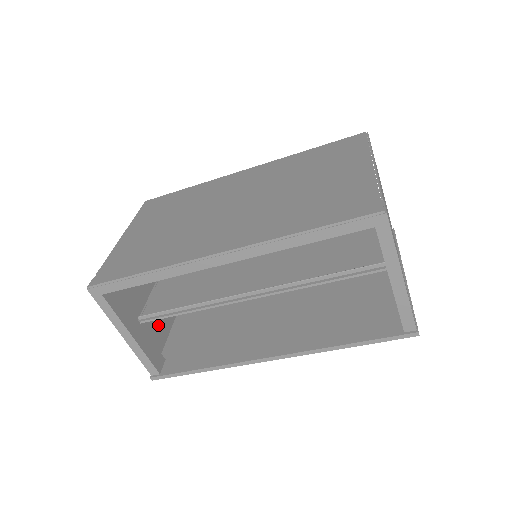
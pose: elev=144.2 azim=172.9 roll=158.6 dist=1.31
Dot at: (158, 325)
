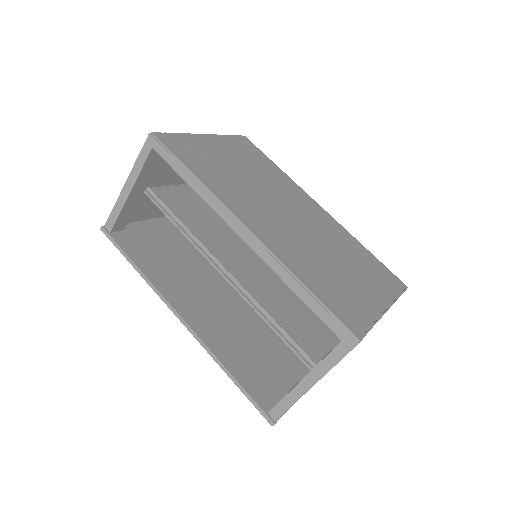
Dot at: (149, 207)
